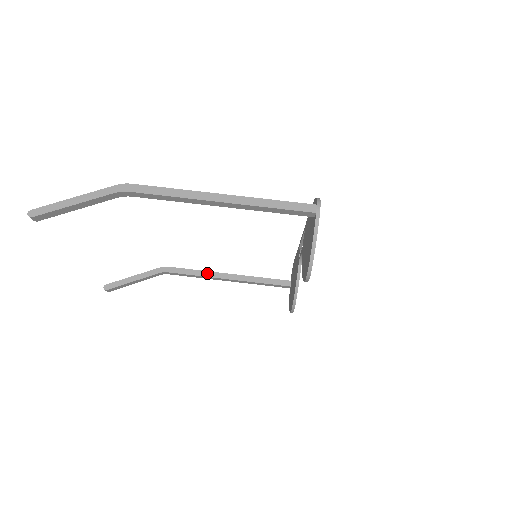
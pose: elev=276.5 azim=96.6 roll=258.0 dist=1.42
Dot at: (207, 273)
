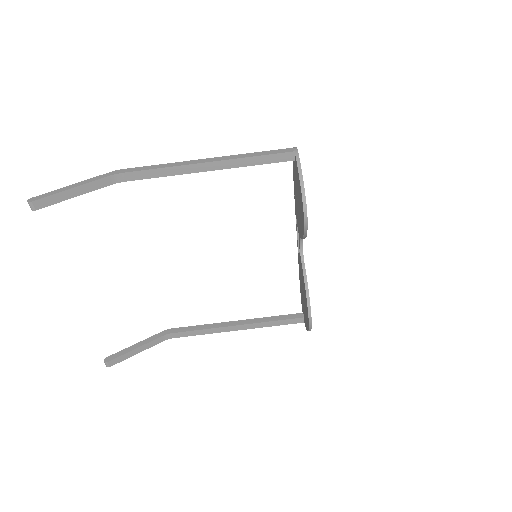
Dot at: (214, 325)
